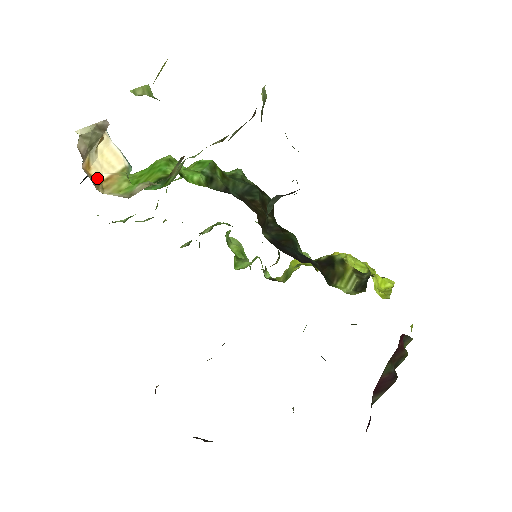
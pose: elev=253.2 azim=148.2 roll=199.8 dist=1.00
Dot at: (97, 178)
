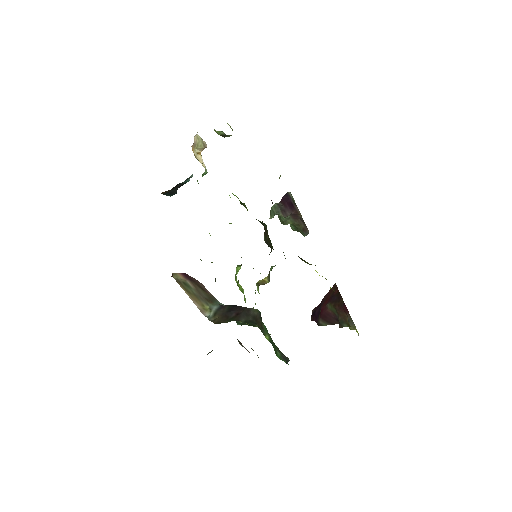
Dot at: occluded
